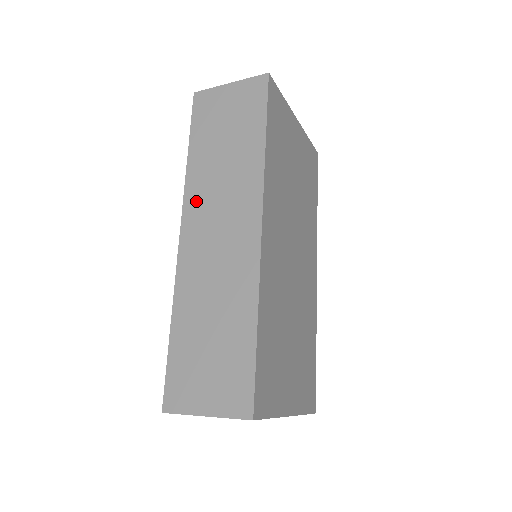
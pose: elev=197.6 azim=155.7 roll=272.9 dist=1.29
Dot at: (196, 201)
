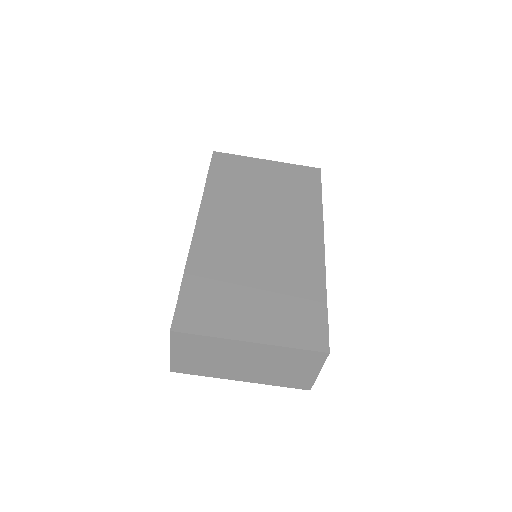
Dot at: occluded
